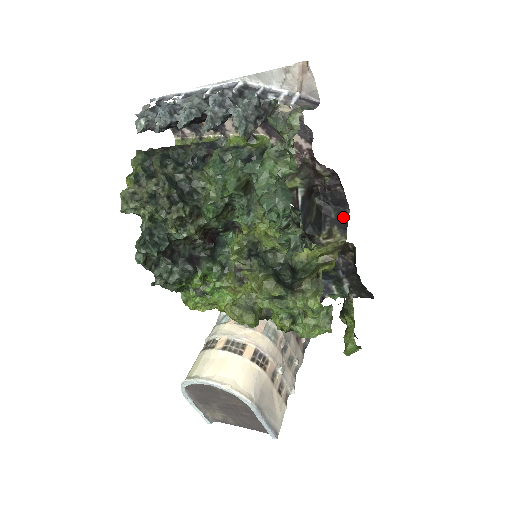
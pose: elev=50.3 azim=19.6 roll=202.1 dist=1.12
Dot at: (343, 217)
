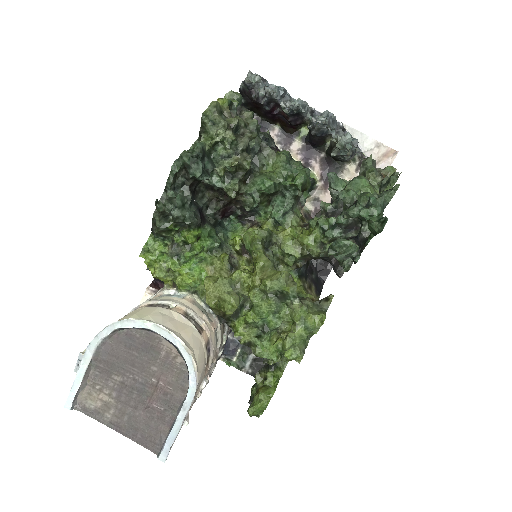
Dot at: (319, 283)
